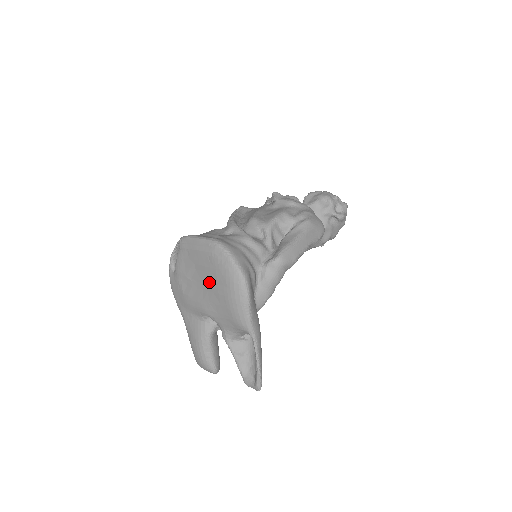
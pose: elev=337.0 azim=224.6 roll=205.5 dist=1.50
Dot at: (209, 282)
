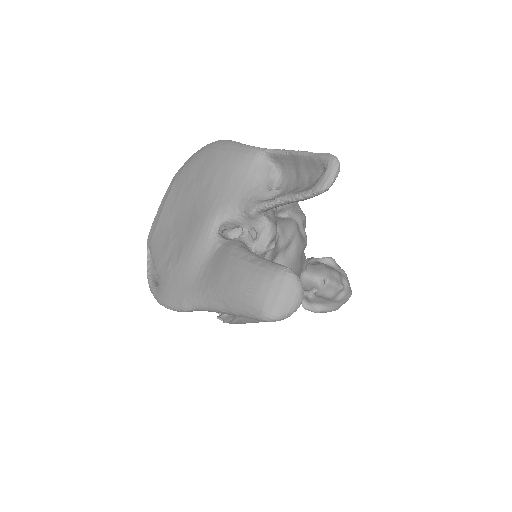
Dot at: (190, 194)
